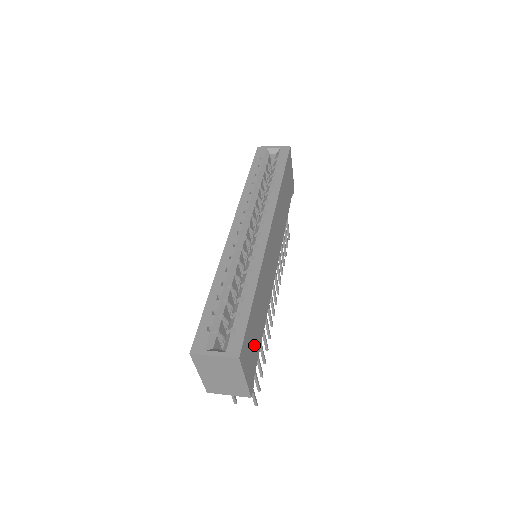
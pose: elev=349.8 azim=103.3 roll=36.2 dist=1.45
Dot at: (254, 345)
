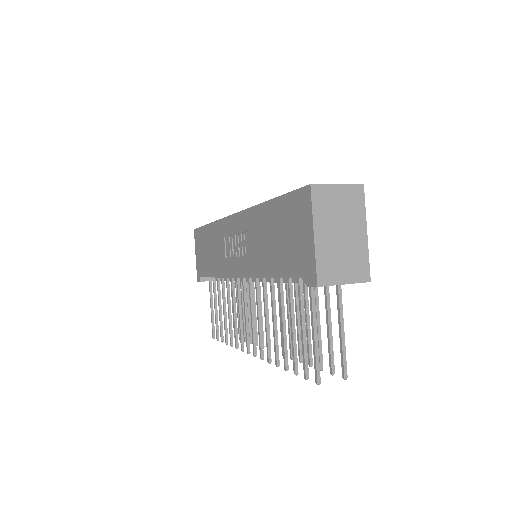
Dot at: occluded
